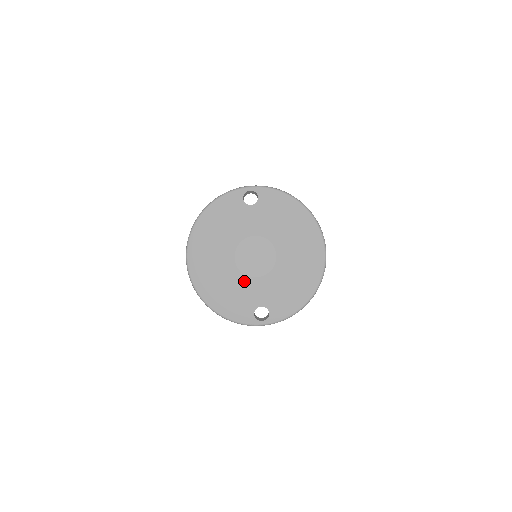
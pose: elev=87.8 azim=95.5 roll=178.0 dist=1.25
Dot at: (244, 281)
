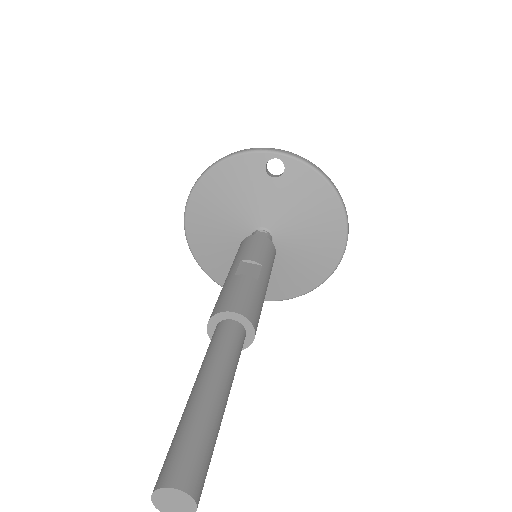
Dot at: occluded
